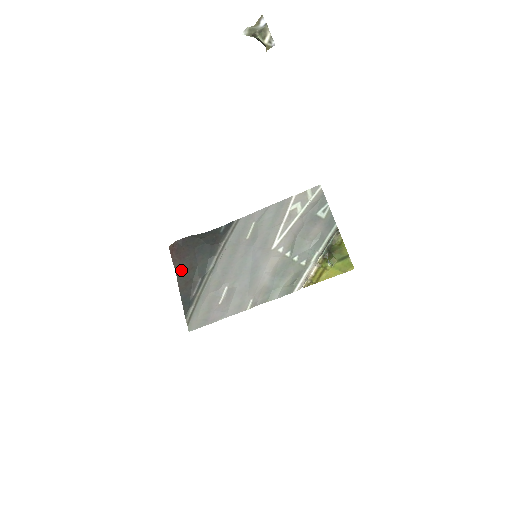
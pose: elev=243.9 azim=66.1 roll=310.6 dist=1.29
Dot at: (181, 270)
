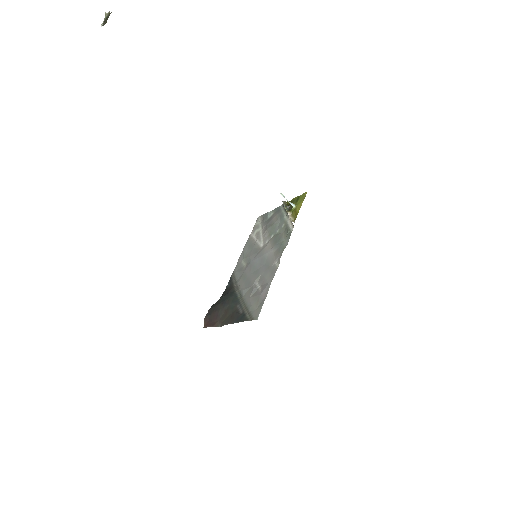
Dot at: (222, 320)
